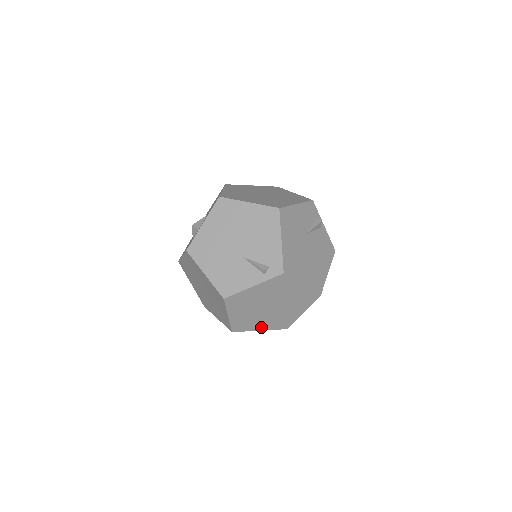
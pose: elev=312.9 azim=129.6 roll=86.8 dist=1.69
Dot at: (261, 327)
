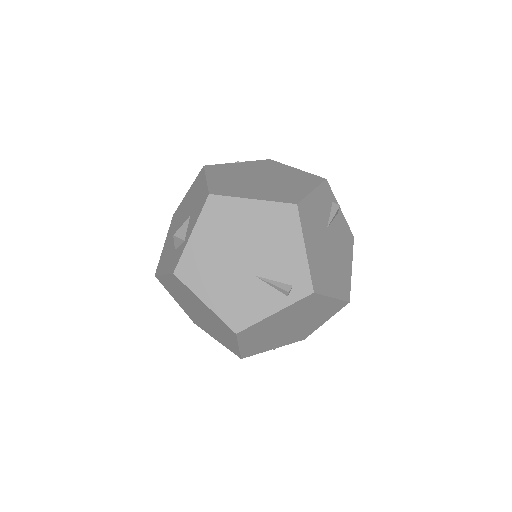
Dot at: (275, 346)
